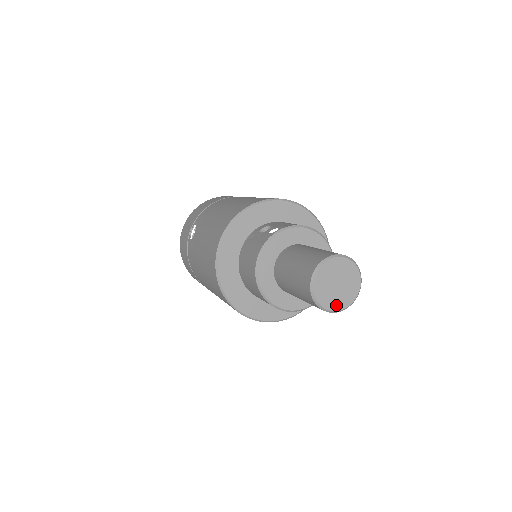
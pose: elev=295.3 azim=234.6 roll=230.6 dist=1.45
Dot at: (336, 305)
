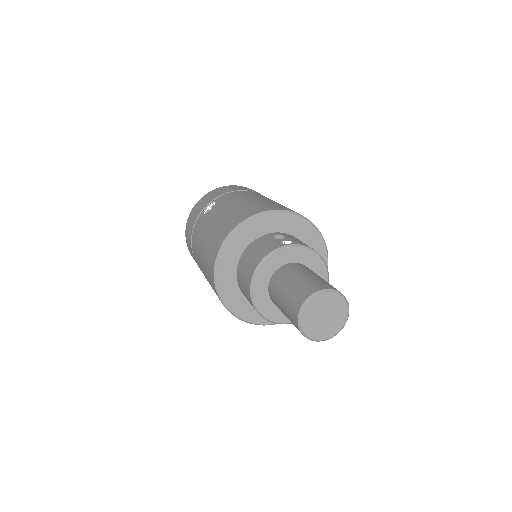
Dot at: (315, 334)
